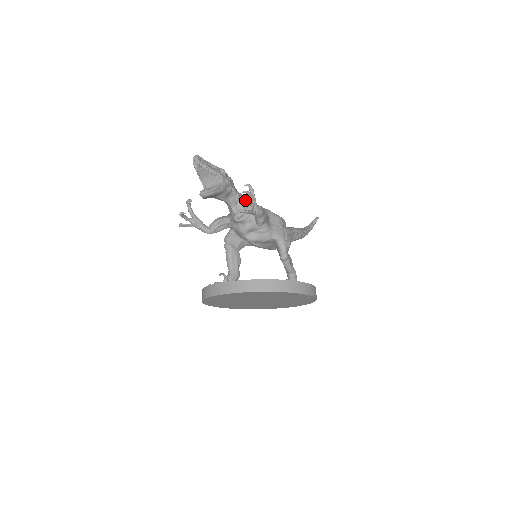
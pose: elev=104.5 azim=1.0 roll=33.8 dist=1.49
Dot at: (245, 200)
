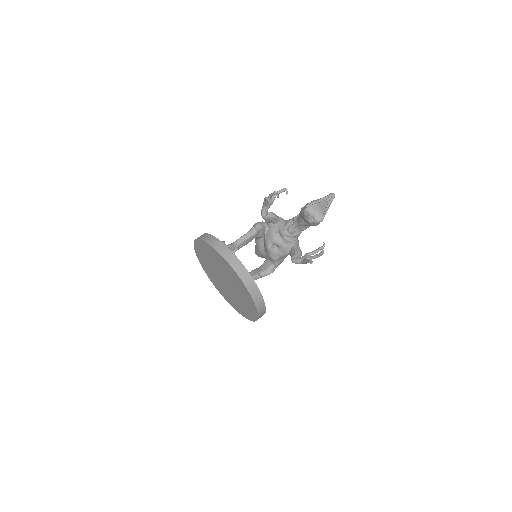
Dot at: occluded
